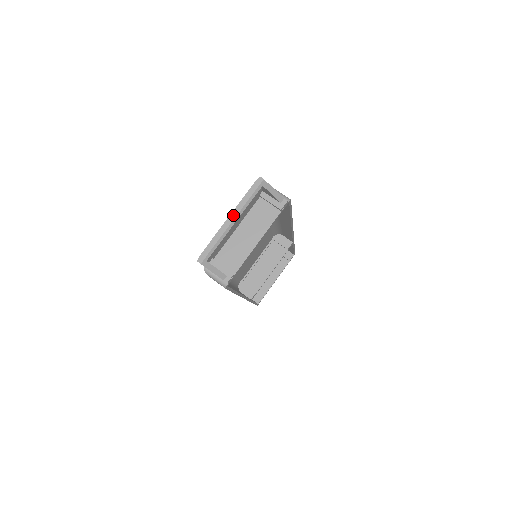
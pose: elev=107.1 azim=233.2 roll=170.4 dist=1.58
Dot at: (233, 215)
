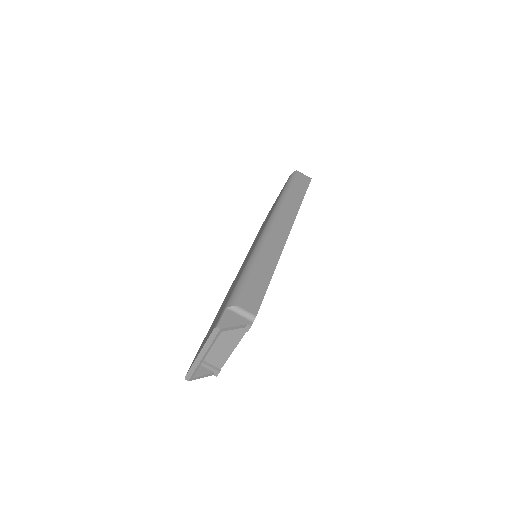
Dot at: (202, 353)
